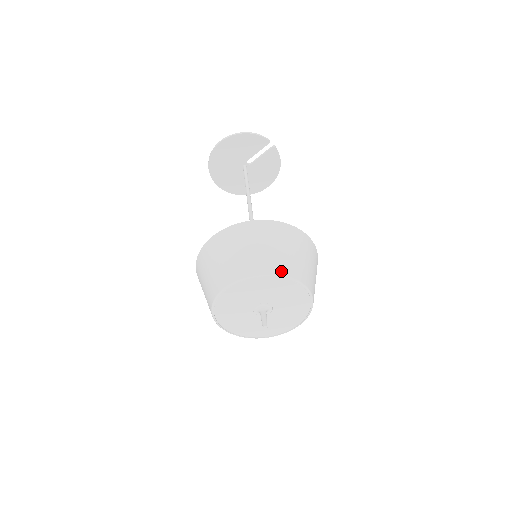
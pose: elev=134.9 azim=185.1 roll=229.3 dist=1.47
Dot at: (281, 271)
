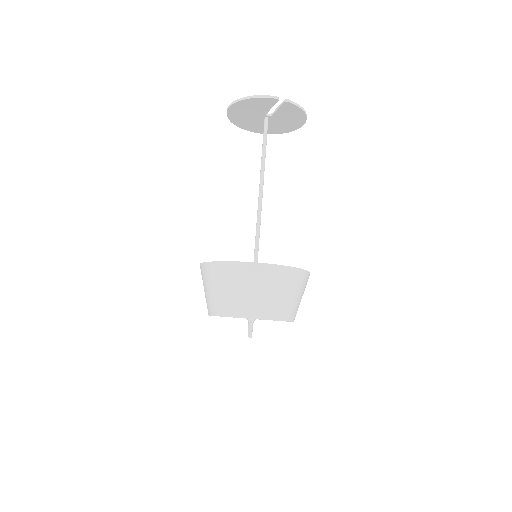
Dot at: (243, 313)
